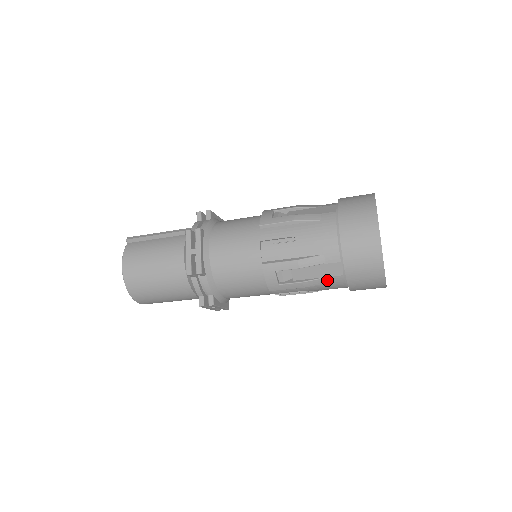
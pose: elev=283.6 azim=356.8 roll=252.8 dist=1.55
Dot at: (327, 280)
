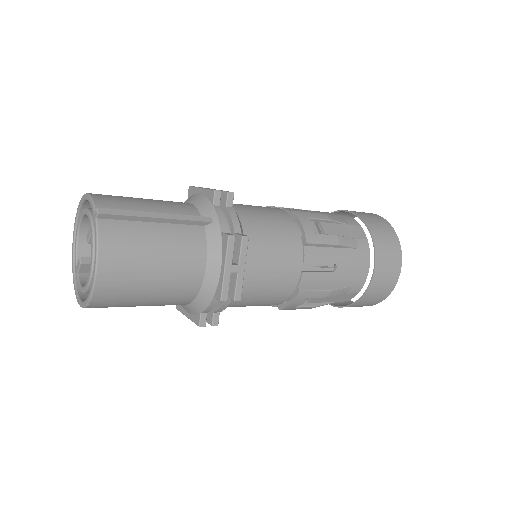
Dot at: (332, 303)
